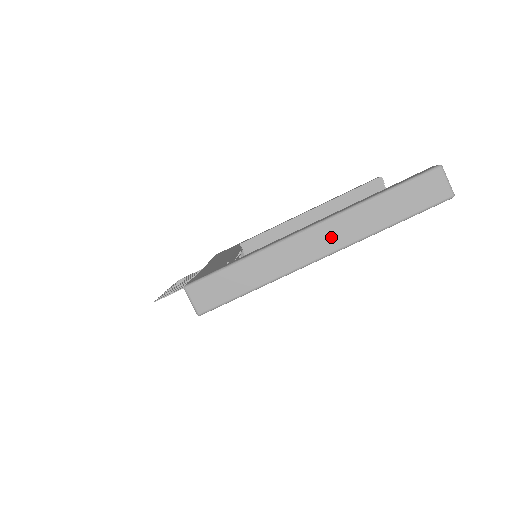
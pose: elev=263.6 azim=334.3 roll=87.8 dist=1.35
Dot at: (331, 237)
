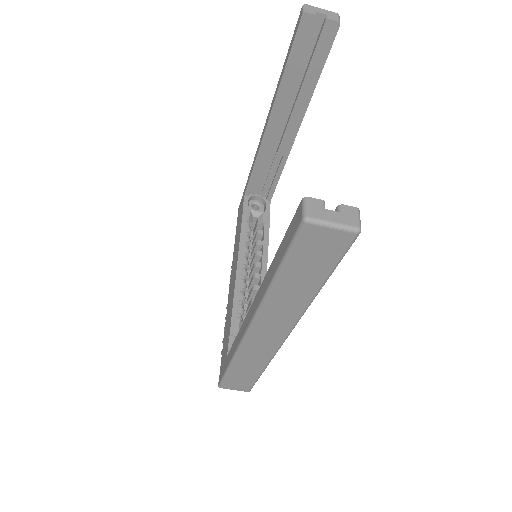
Dot at: (275, 326)
